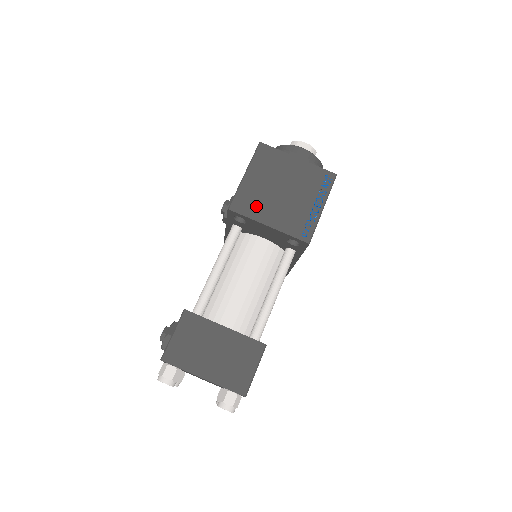
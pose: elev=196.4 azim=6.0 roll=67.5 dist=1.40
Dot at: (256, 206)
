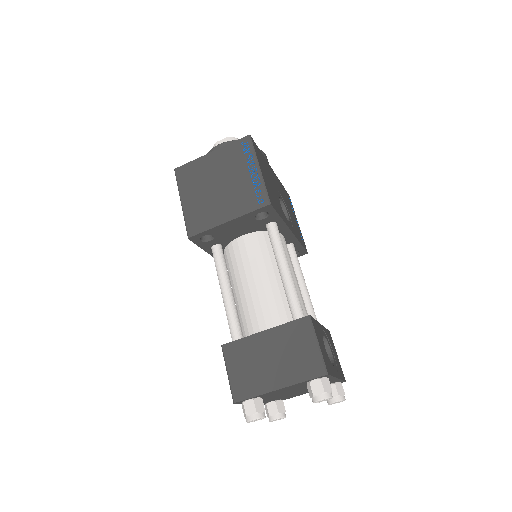
Dot at: (207, 216)
